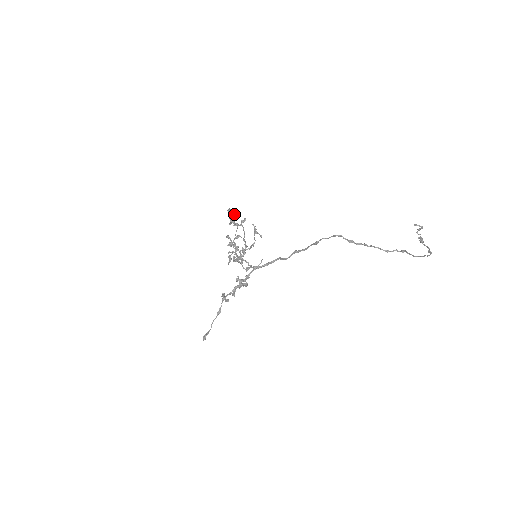
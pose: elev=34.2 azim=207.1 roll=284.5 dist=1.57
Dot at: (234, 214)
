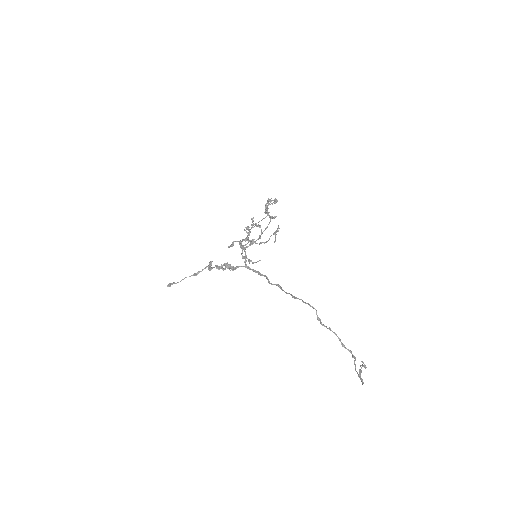
Dot at: (275, 202)
